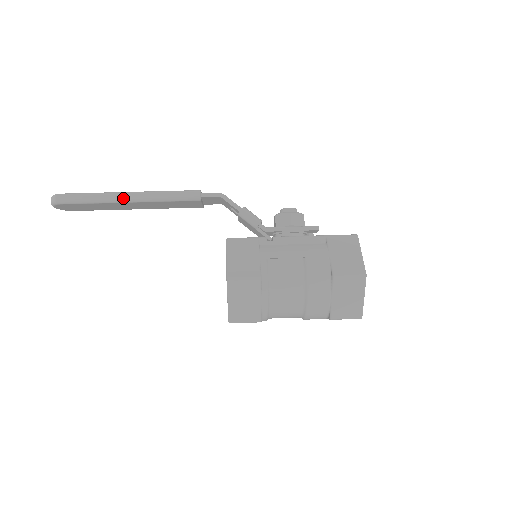
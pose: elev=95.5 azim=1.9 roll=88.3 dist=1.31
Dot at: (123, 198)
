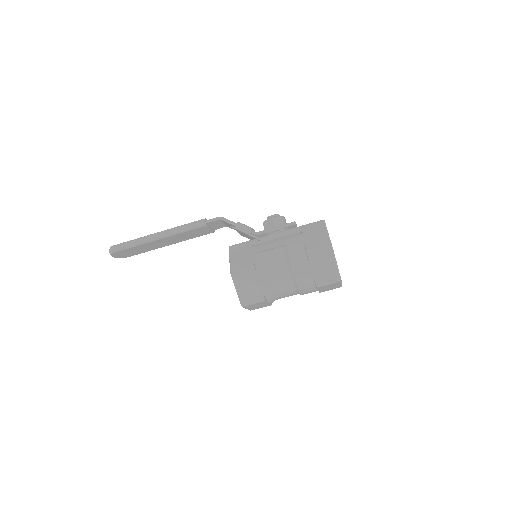
Dot at: (154, 237)
